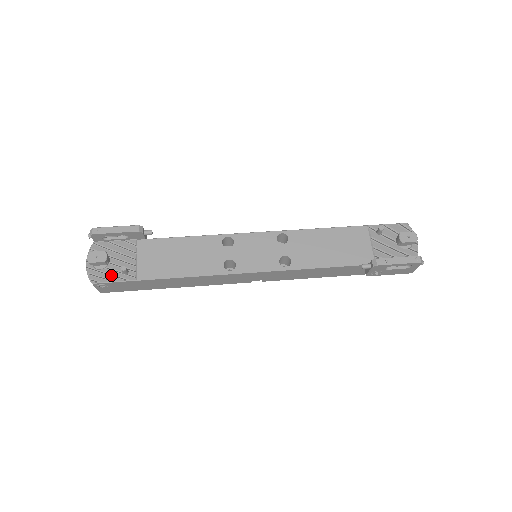
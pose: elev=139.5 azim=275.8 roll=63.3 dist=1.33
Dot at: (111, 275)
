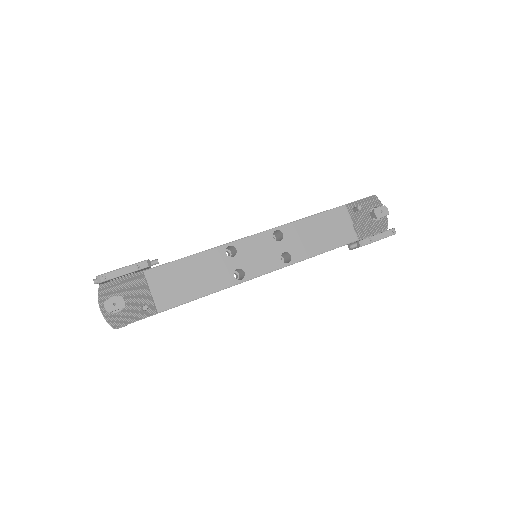
Dot at: (131, 315)
